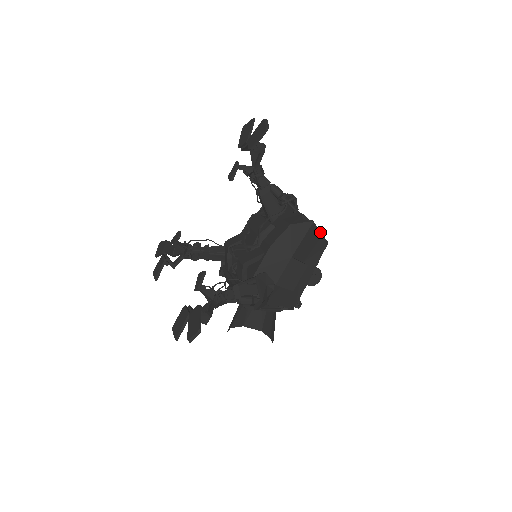
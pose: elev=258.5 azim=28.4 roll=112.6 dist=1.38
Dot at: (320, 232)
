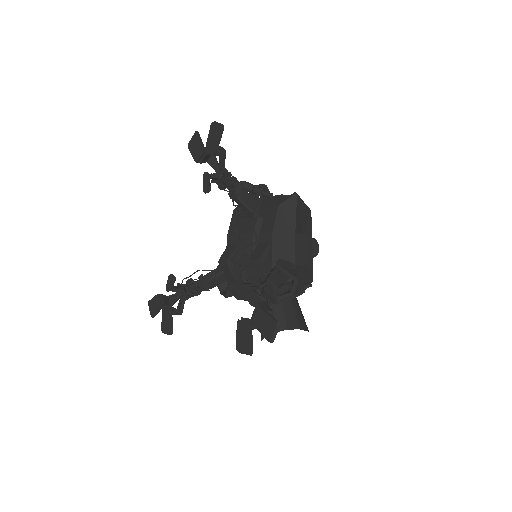
Dot at: (303, 202)
